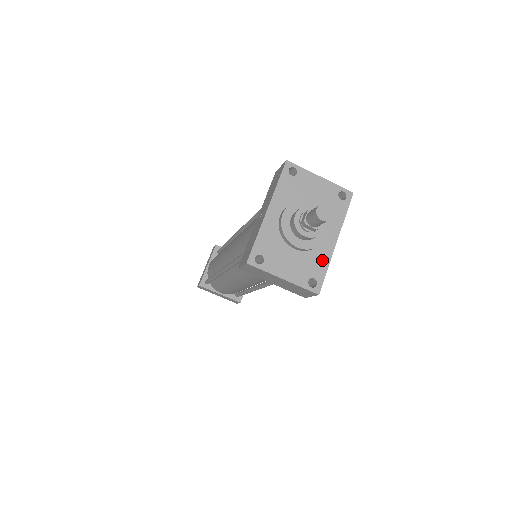
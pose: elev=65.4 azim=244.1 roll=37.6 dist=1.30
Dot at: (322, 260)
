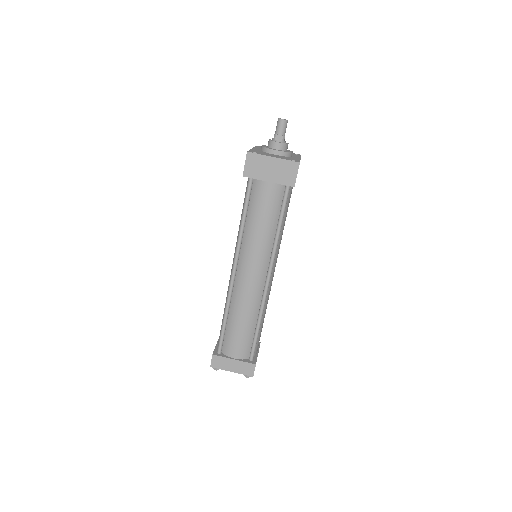
Dot at: (295, 159)
